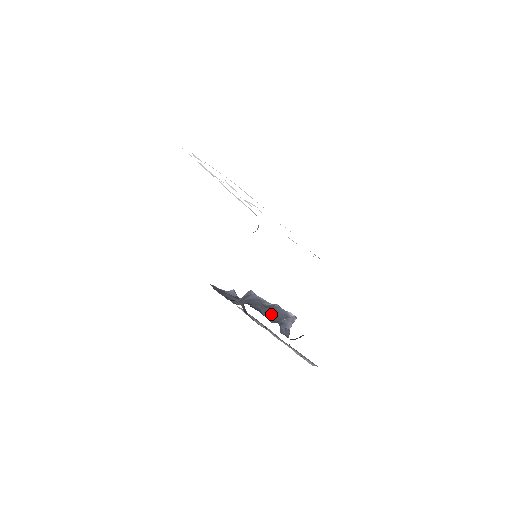
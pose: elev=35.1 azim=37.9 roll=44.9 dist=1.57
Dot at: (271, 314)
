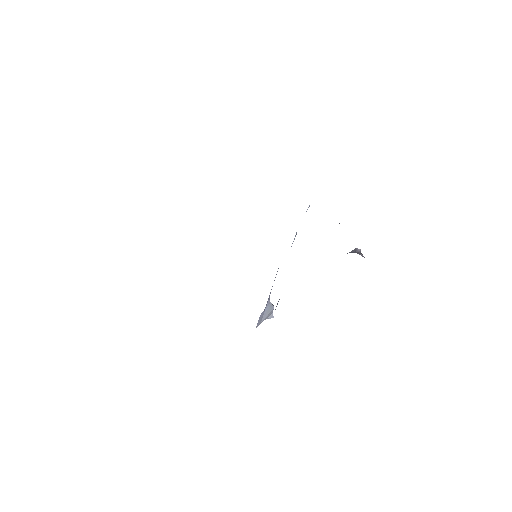
Dot at: occluded
